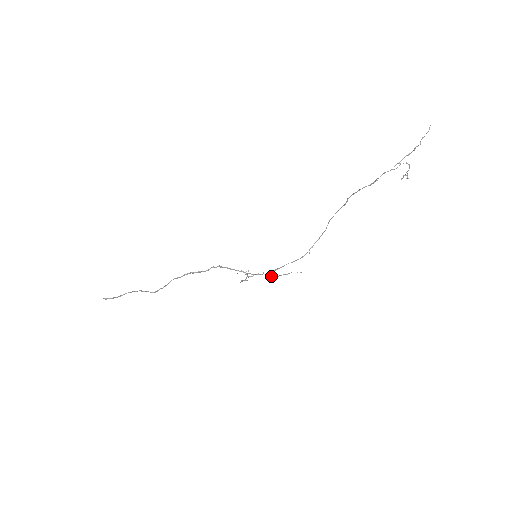
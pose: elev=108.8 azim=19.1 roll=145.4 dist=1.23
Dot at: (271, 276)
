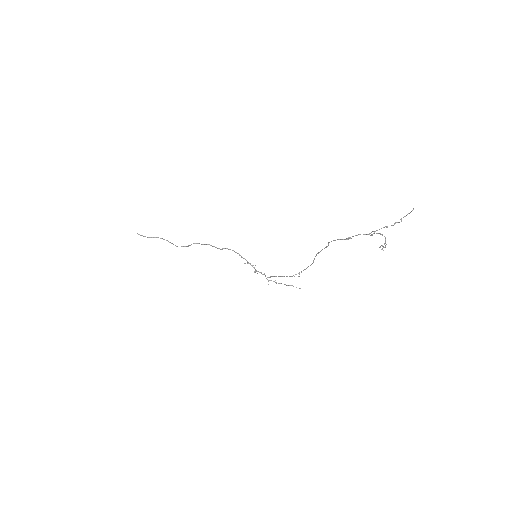
Dot at: (268, 280)
